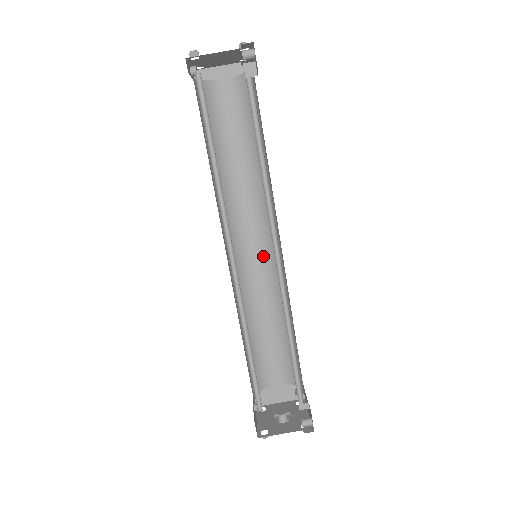
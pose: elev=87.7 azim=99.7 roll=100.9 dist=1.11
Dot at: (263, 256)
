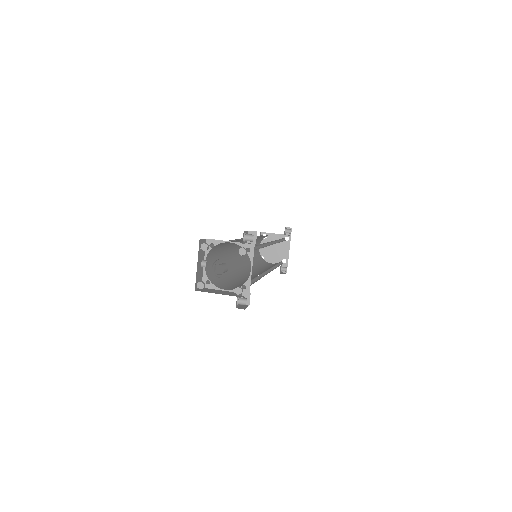
Dot at: (258, 274)
